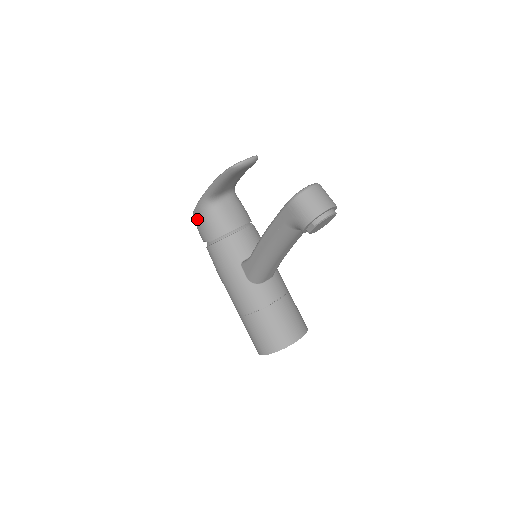
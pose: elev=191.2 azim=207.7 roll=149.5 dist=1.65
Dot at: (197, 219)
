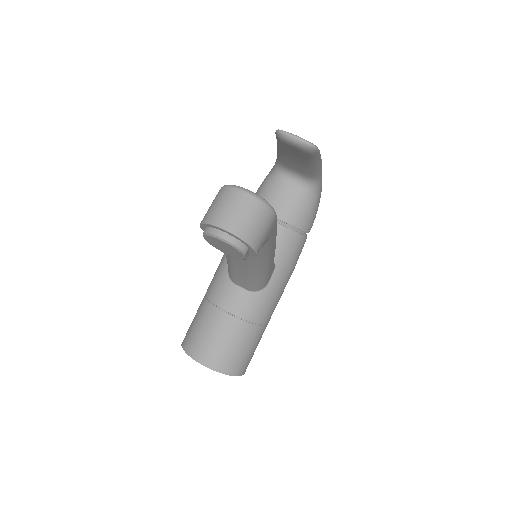
Dot at: occluded
